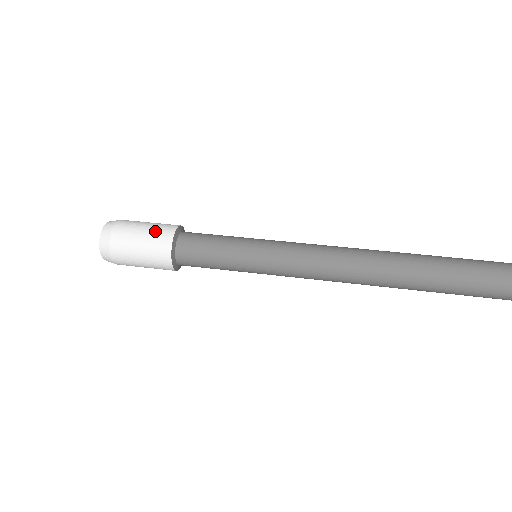
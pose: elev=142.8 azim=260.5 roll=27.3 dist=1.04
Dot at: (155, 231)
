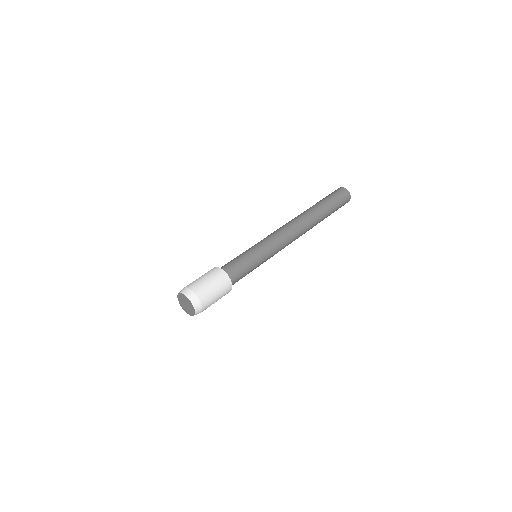
Dot at: (206, 273)
